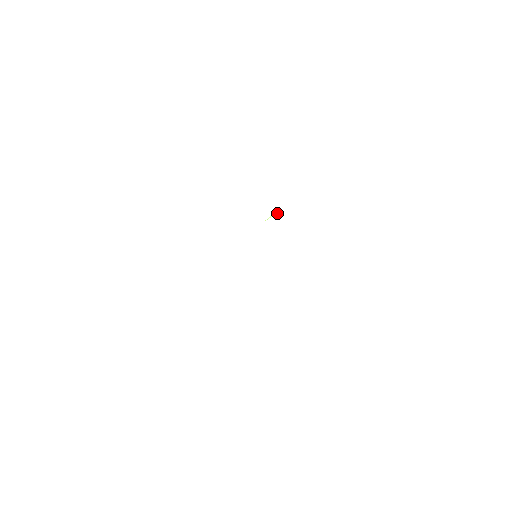
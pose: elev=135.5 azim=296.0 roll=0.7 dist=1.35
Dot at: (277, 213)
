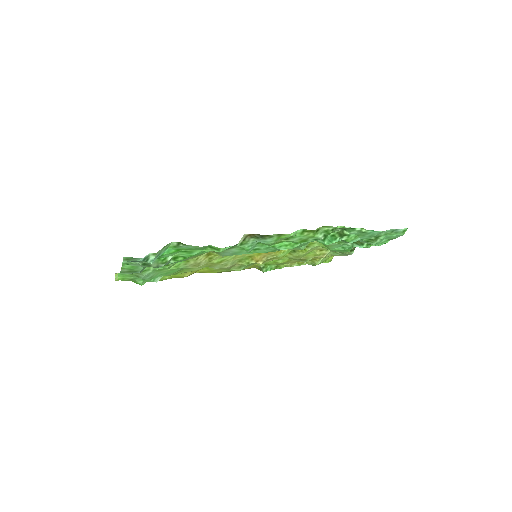
Dot at: occluded
